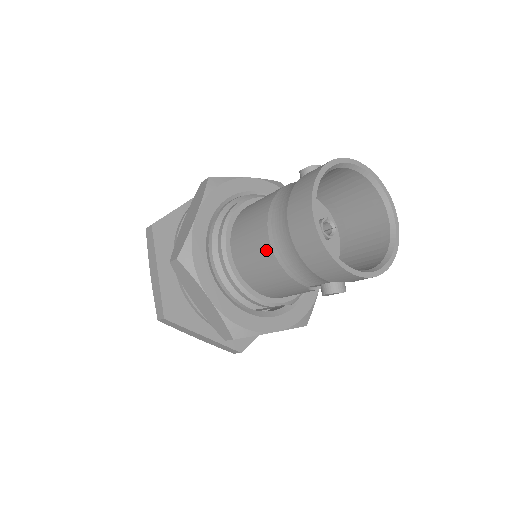
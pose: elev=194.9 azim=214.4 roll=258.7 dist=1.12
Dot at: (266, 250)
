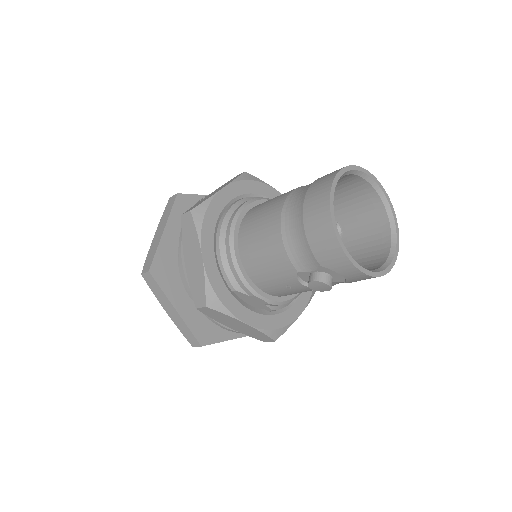
Dot at: (274, 223)
